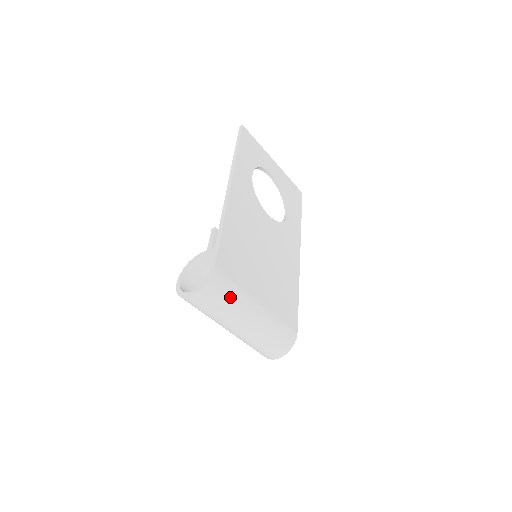
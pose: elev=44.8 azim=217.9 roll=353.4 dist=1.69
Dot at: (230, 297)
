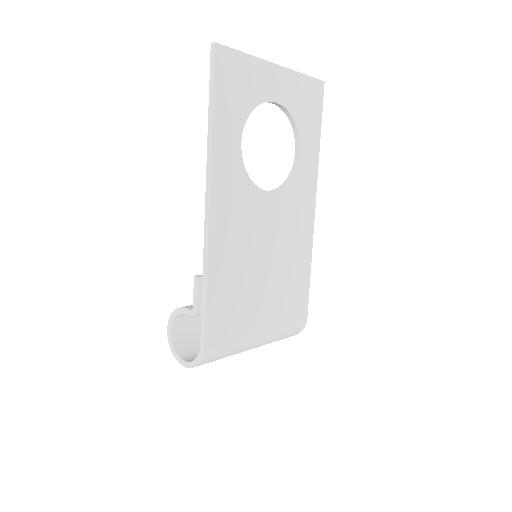
Dot at: (227, 354)
